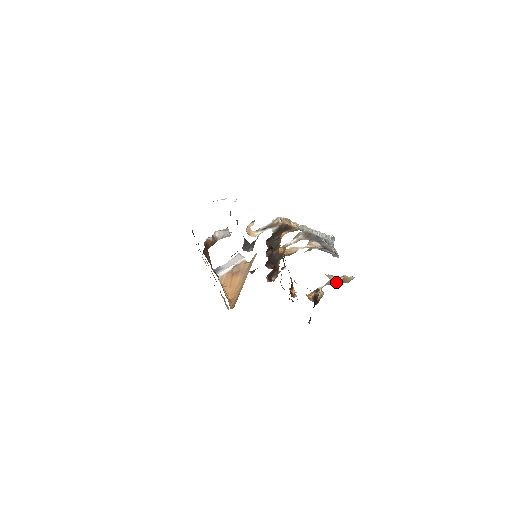
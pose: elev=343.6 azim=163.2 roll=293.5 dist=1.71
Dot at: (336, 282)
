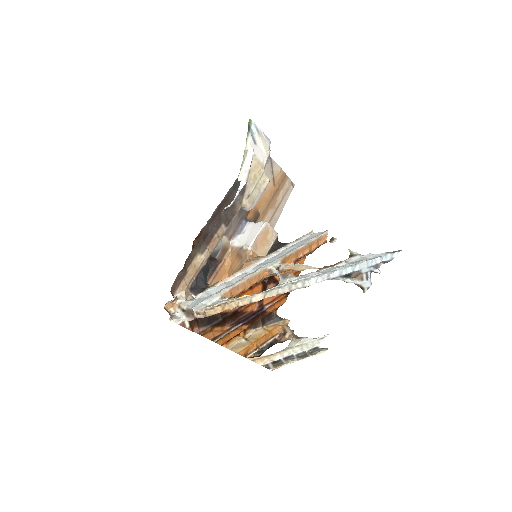
Dot at: (265, 367)
